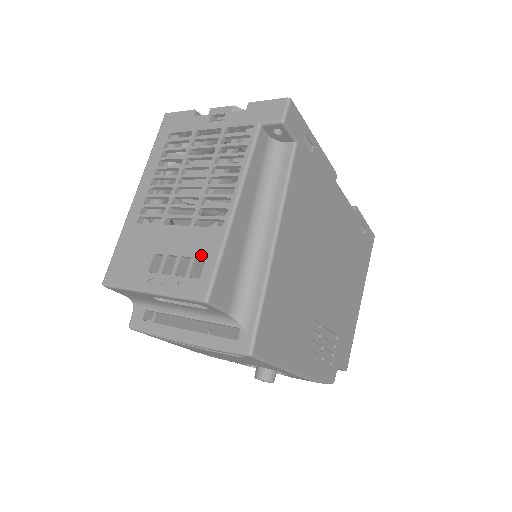
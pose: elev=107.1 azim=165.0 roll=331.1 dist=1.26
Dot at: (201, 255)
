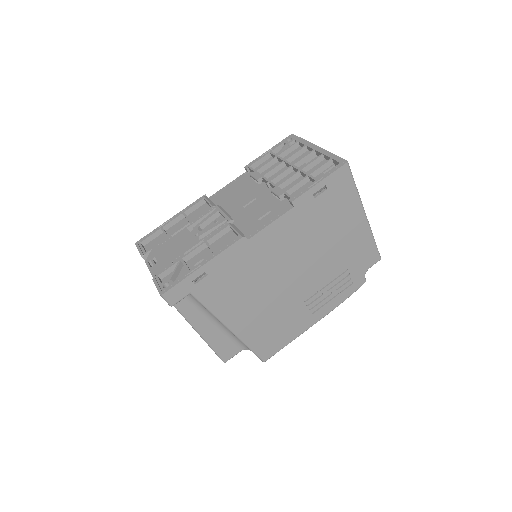
Dot at: occluded
